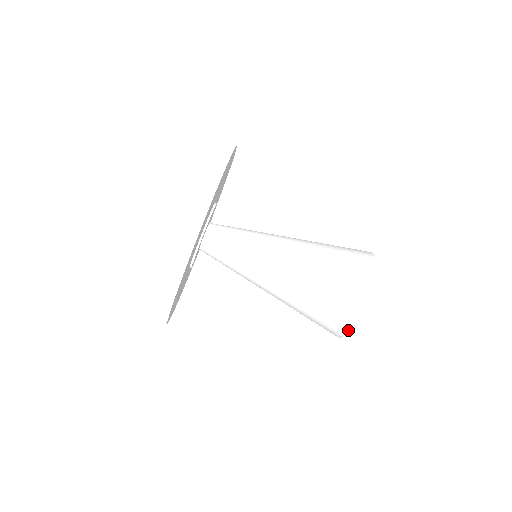
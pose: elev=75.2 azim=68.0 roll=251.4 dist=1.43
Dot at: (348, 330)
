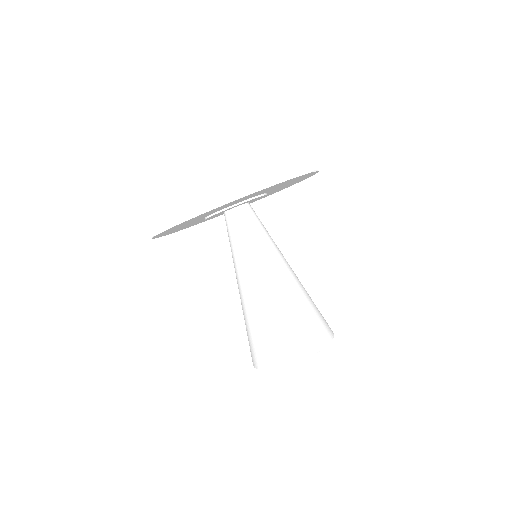
Dot at: (266, 367)
